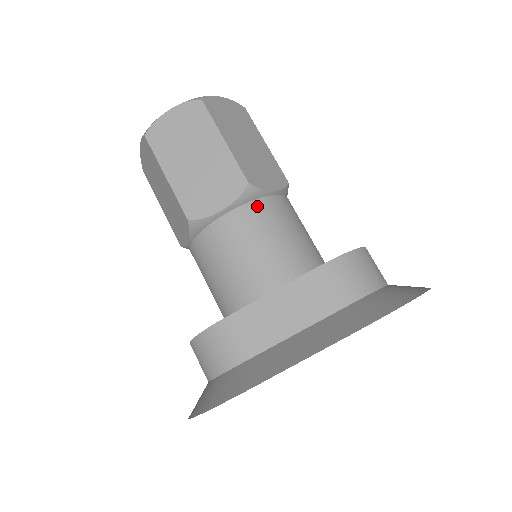
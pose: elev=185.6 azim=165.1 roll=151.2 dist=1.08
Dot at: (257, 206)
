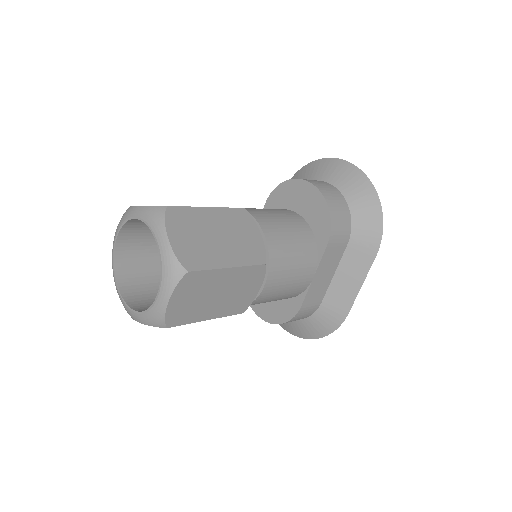
Dot at: (273, 262)
